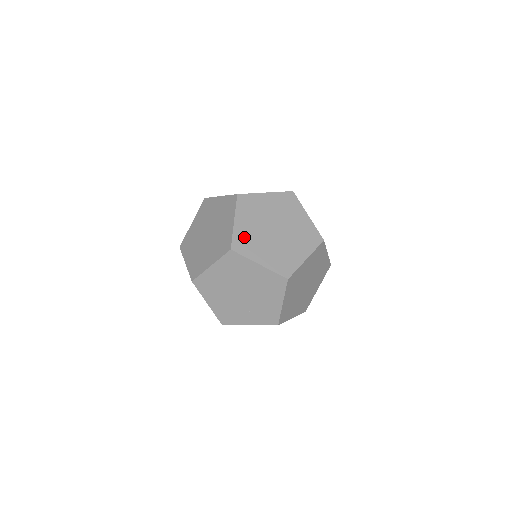
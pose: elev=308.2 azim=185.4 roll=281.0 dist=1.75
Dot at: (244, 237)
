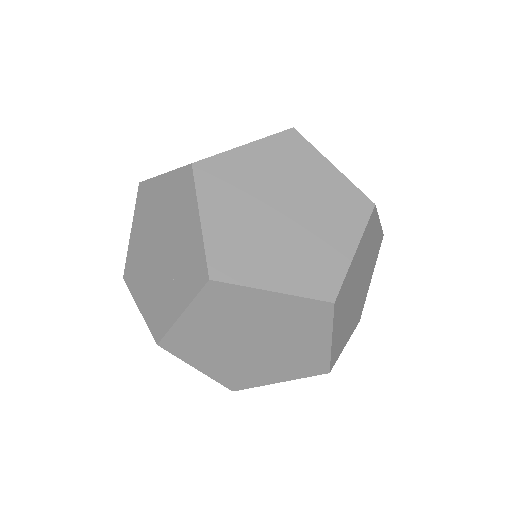
Dot at: occluded
